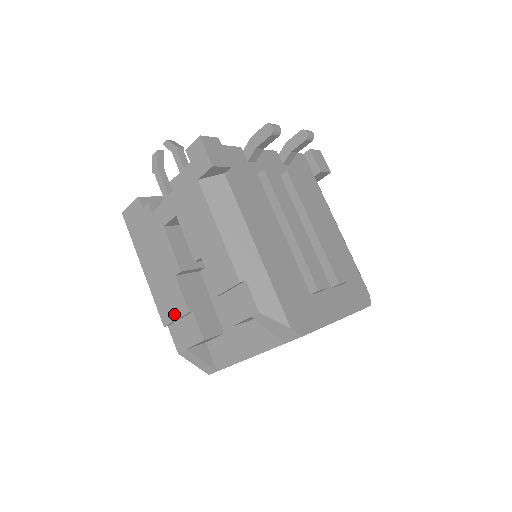
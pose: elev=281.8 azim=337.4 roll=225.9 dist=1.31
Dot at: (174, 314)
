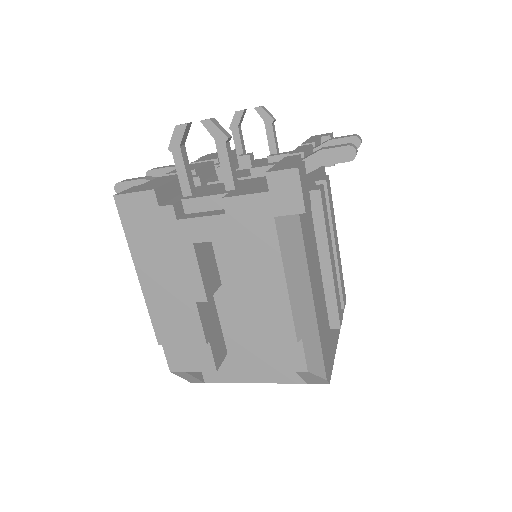
Dot at: (181, 339)
